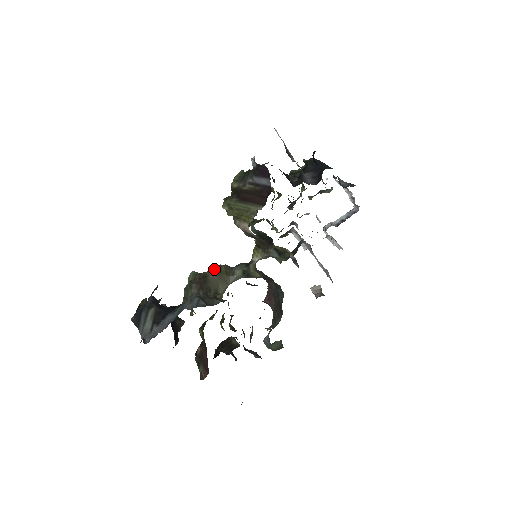
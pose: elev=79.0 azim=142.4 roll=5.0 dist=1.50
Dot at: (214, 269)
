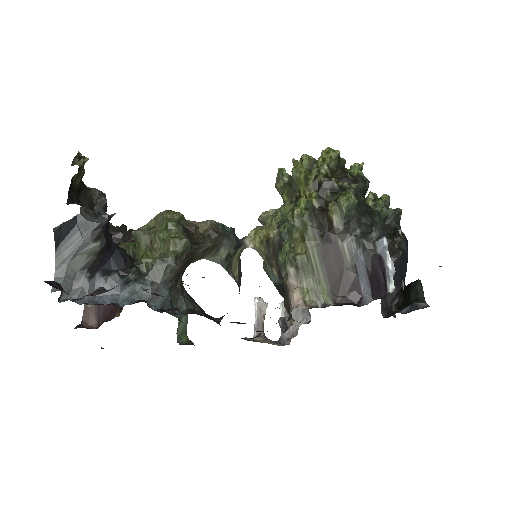
Dot at: occluded
